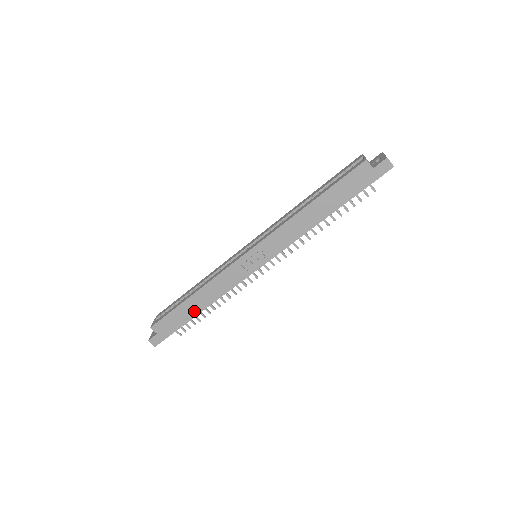
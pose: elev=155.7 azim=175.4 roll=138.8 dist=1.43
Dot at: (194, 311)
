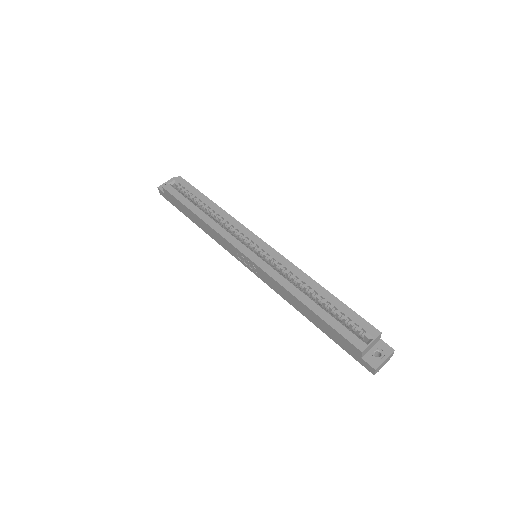
Dot at: (193, 220)
